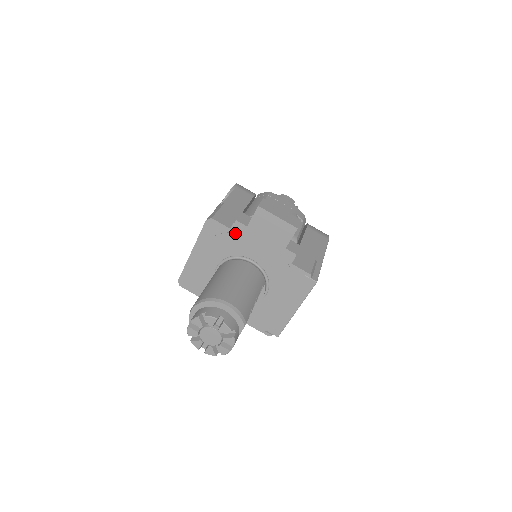
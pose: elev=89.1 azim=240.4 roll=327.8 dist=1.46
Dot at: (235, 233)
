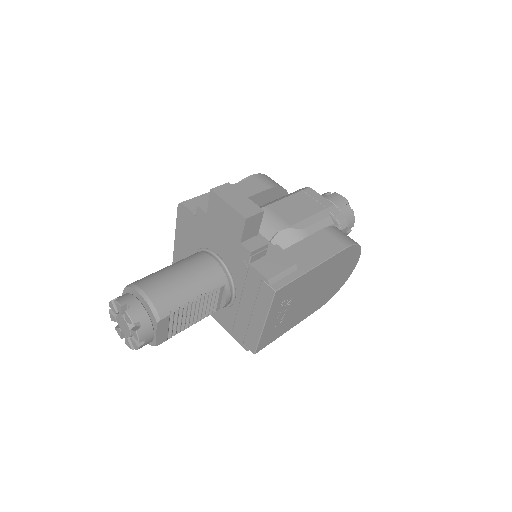
Dot at: (199, 221)
